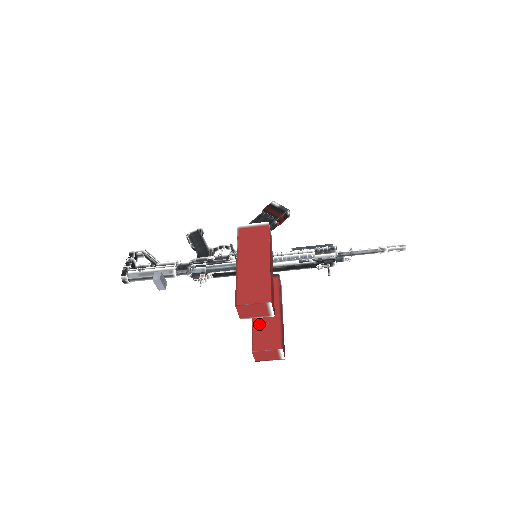
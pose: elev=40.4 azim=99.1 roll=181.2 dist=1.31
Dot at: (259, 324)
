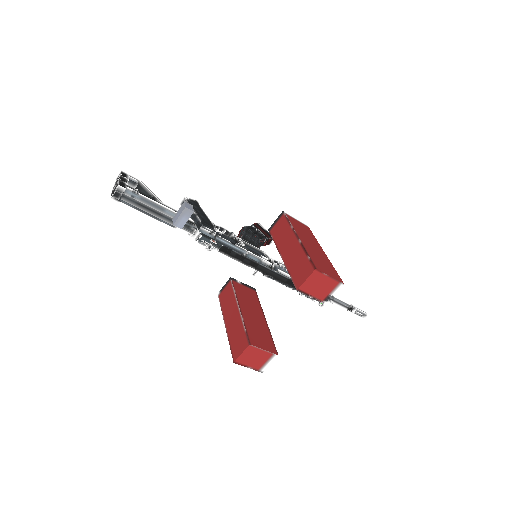
Dot at: (250, 322)
